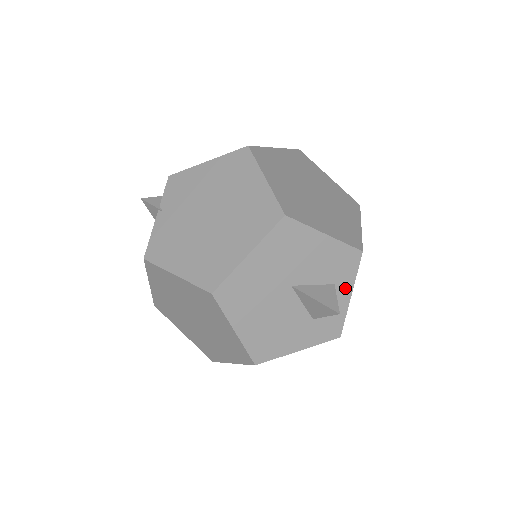
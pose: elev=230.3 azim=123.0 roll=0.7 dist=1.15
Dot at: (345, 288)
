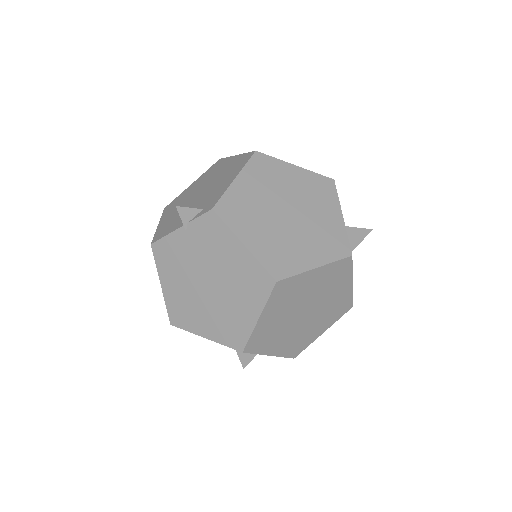
Dot at: occluded
